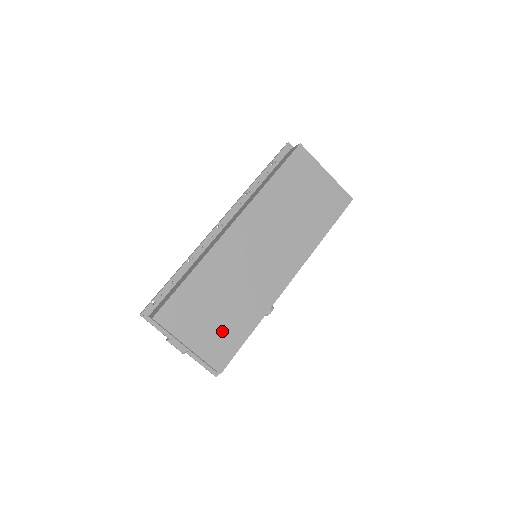
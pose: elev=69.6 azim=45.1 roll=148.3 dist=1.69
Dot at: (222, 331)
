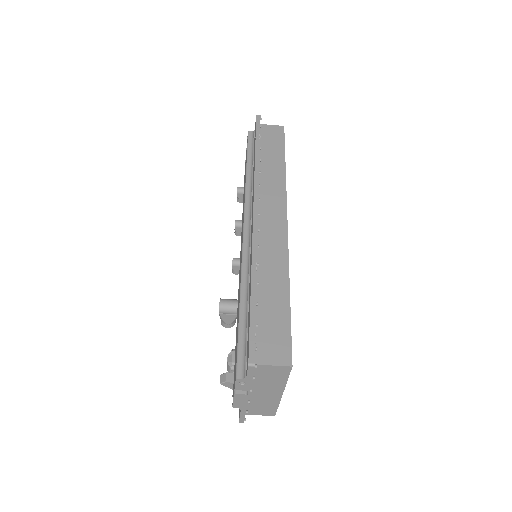
Dot at: occluded
